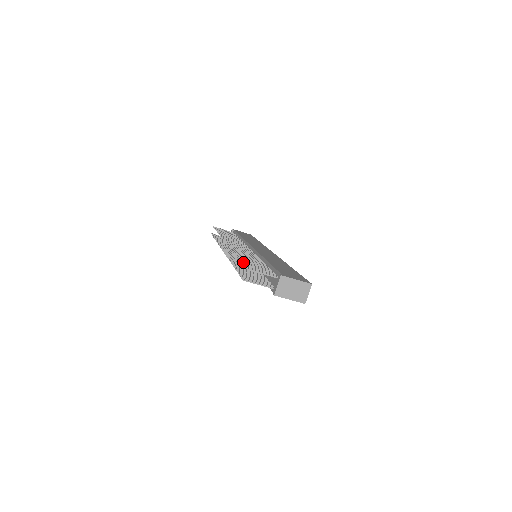
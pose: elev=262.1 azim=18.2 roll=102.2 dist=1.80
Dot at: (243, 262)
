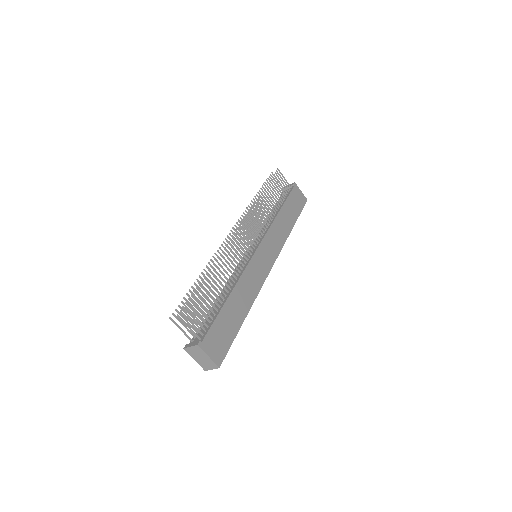
Dot at: (192, 296)
